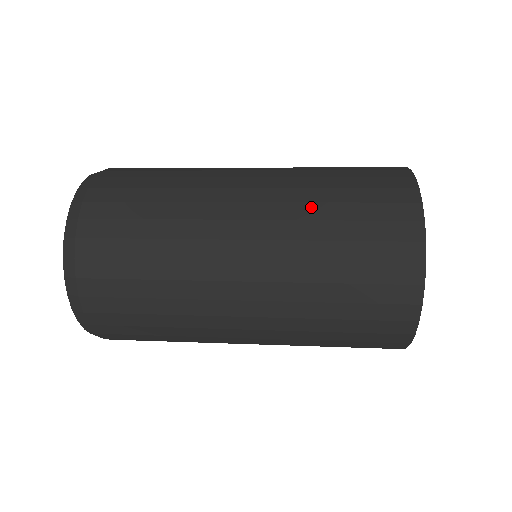
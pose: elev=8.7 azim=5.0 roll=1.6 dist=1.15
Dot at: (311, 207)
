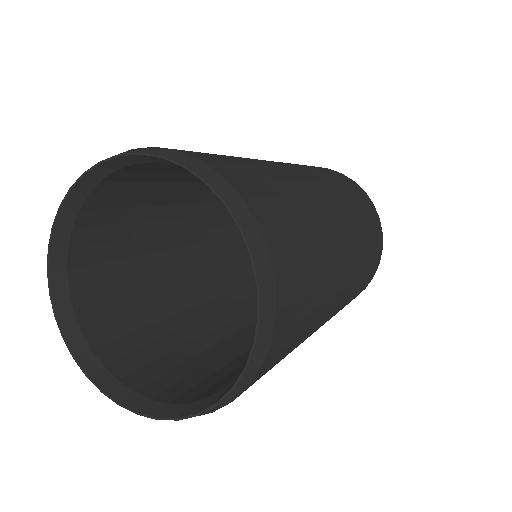
Dot at: (334, 184)
